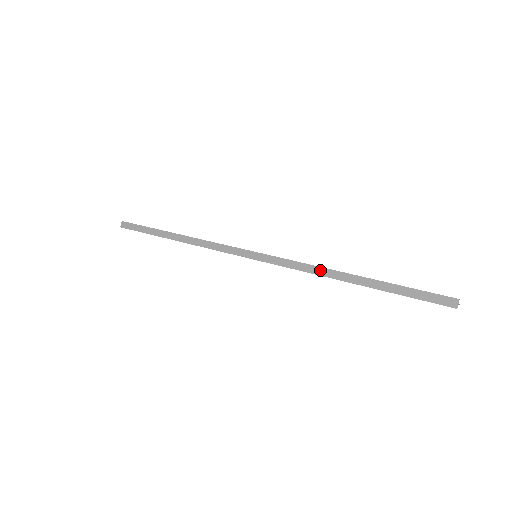
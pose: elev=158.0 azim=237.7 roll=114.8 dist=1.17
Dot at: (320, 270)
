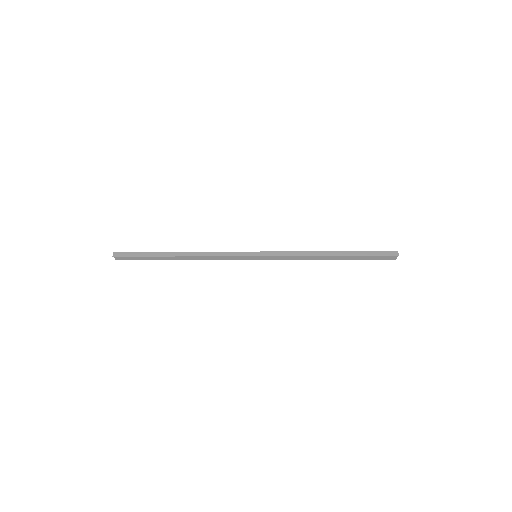
Dot at: (310, 253)
